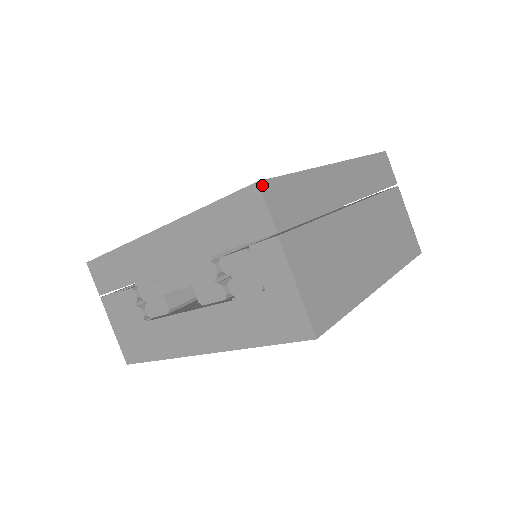
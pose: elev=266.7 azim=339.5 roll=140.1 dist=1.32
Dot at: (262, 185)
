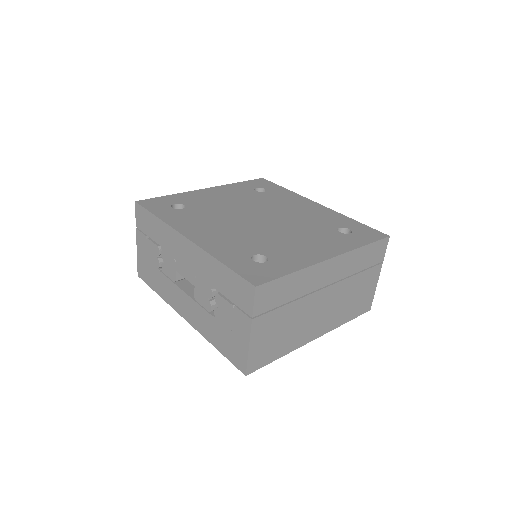
Dot at: (257, 289)
